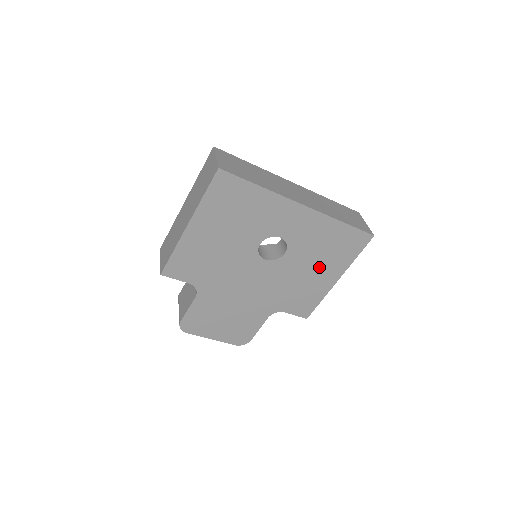
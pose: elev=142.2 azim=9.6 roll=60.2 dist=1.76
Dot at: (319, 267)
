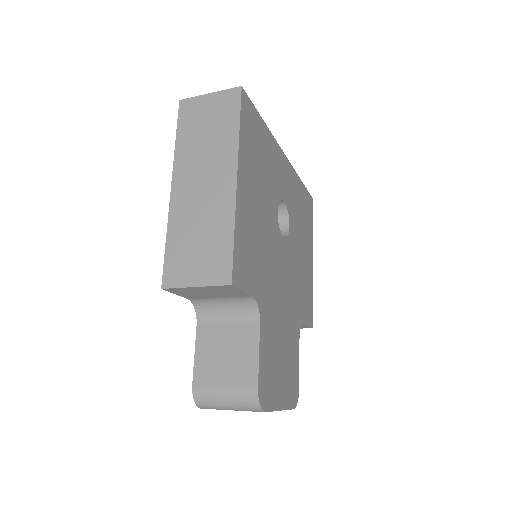
Dot at: (304, 244)
